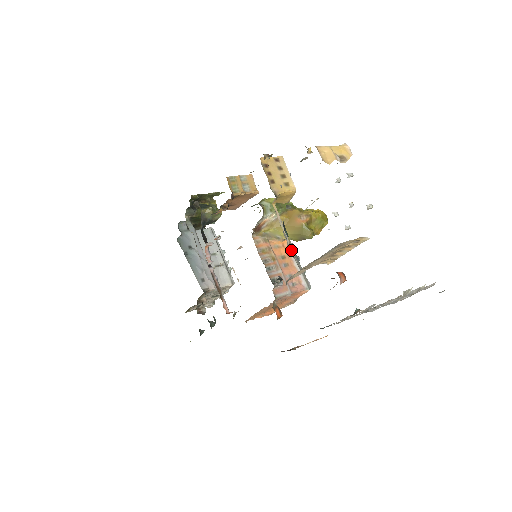
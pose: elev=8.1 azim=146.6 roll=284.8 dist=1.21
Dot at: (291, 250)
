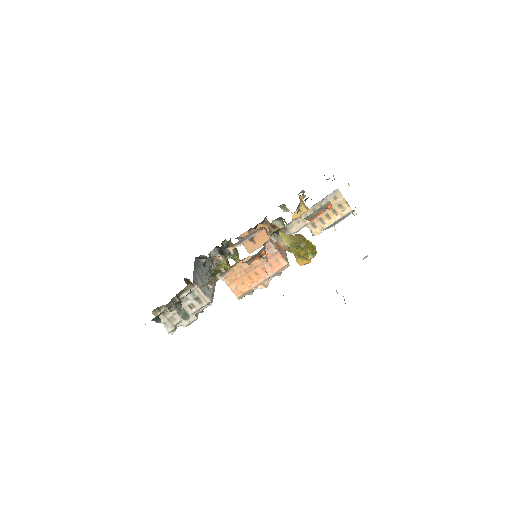
Dot at: occluded
